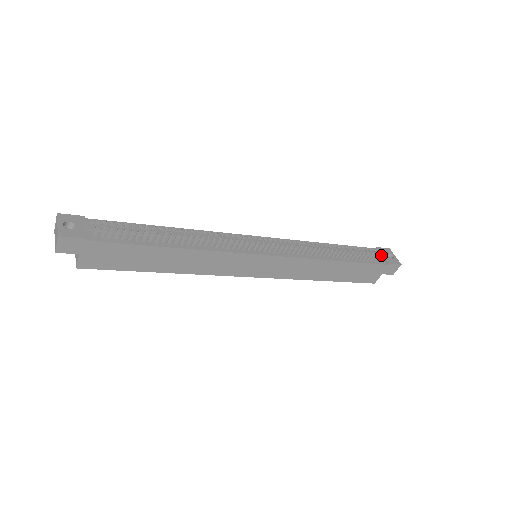
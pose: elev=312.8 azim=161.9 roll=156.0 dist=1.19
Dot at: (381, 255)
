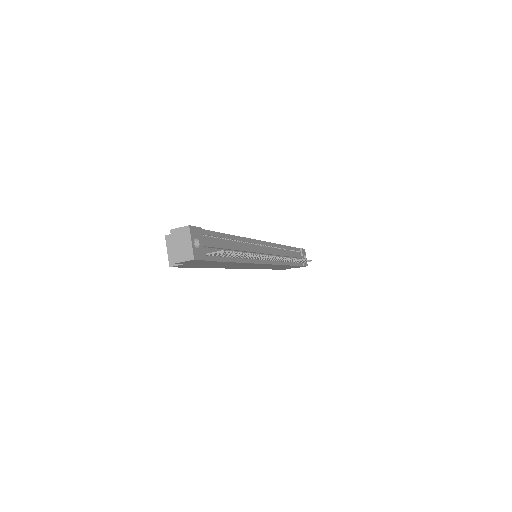
Dot at: occluded
